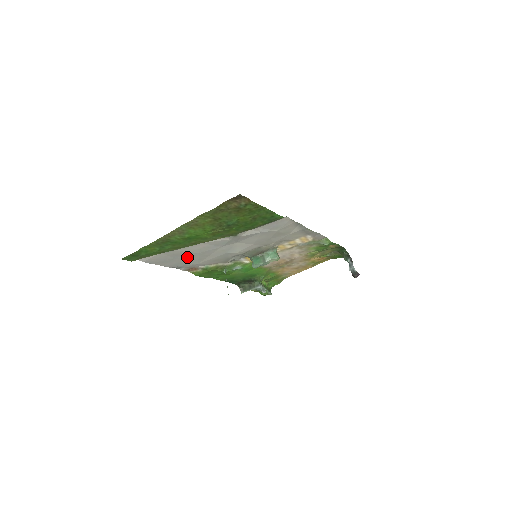
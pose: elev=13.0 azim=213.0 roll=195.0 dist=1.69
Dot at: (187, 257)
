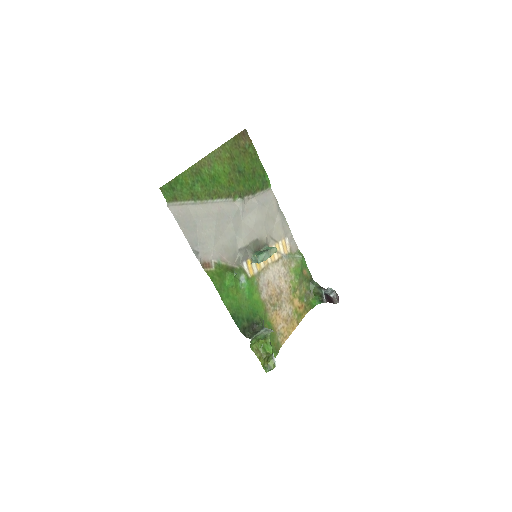
Dot at: (206, 228)
